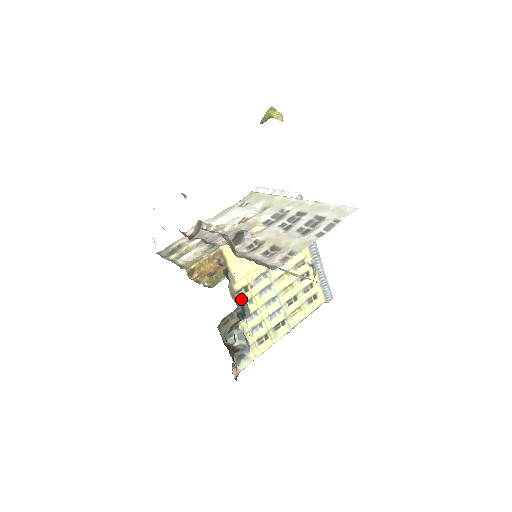
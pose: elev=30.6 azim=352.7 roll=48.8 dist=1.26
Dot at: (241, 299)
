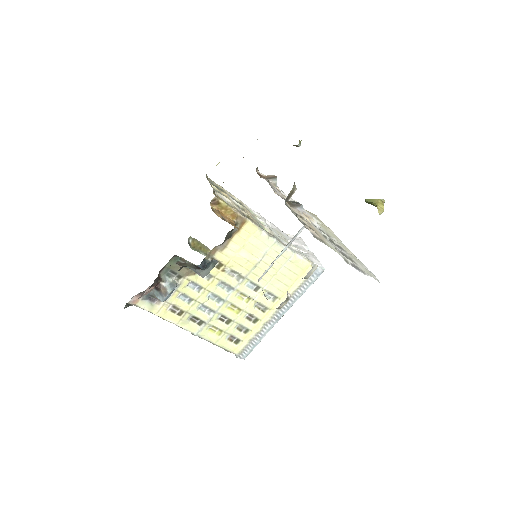
Dot at: occluded
